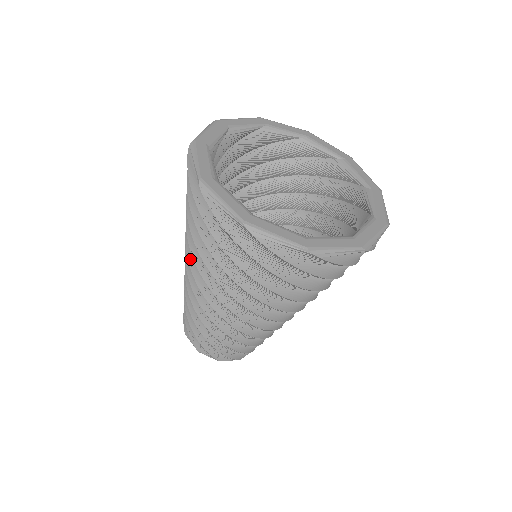
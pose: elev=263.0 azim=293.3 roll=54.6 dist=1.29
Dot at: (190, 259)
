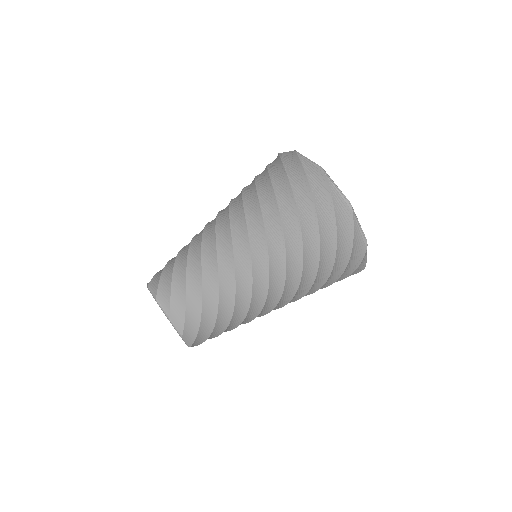
Dot at: (249, 221)
